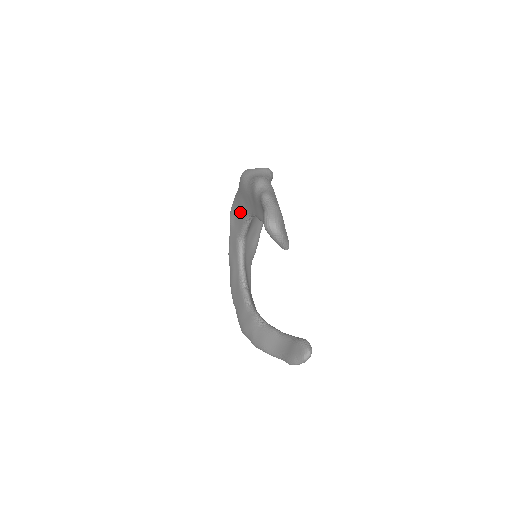
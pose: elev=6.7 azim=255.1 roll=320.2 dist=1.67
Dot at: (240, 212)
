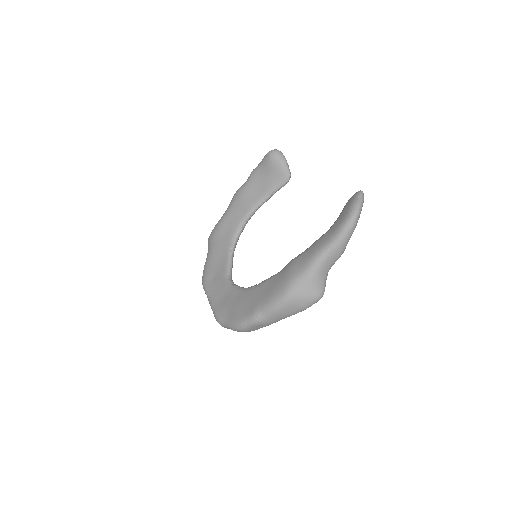
Dot at: (219, 256)
